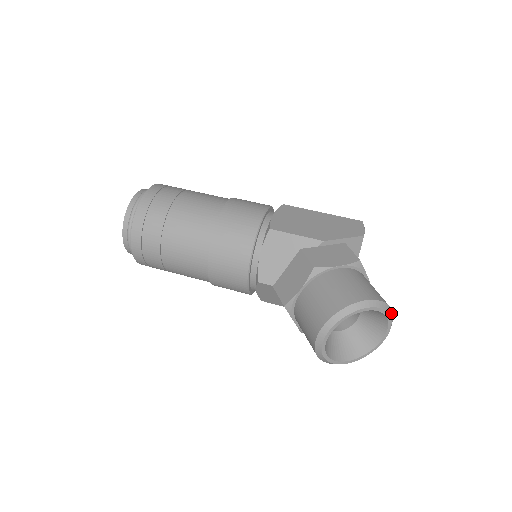
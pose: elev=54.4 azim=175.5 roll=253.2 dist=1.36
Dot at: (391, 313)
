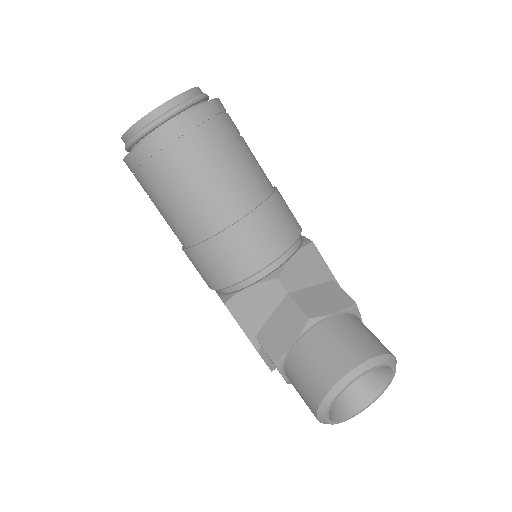
Dot at: (381, 391)
